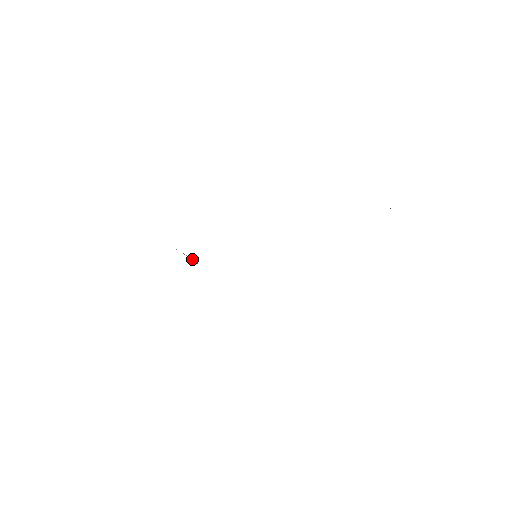
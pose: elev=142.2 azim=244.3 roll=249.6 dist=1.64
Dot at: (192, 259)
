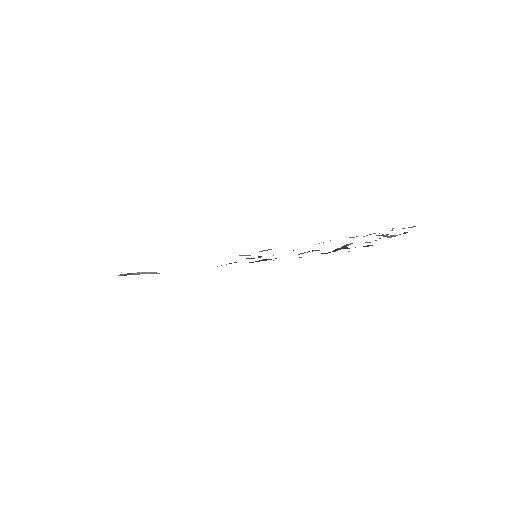
Dot at: (145, 272)
